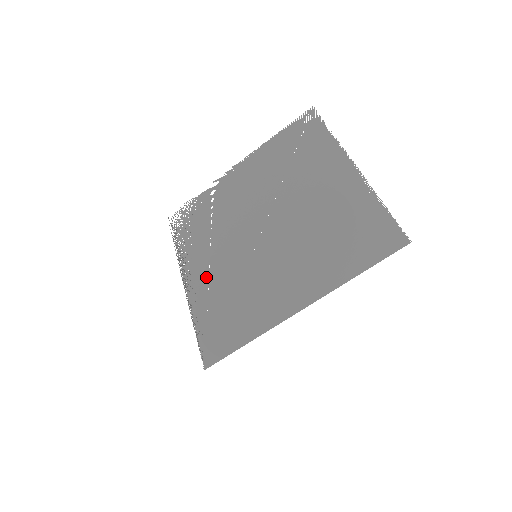
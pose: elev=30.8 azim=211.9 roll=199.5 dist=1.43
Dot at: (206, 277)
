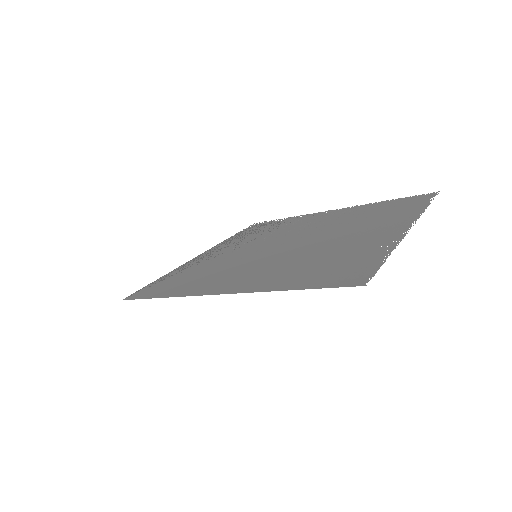
Dot at: (213, 256)
